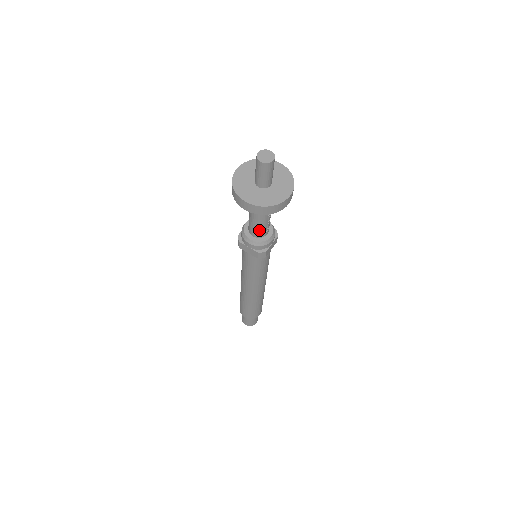
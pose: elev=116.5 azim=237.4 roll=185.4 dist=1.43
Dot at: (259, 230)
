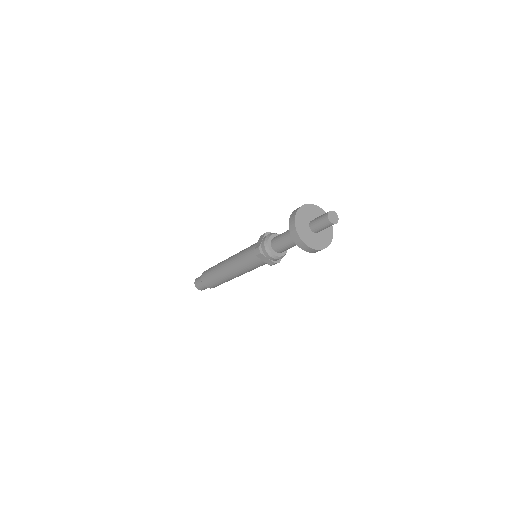
Dot at: (285, 250)
